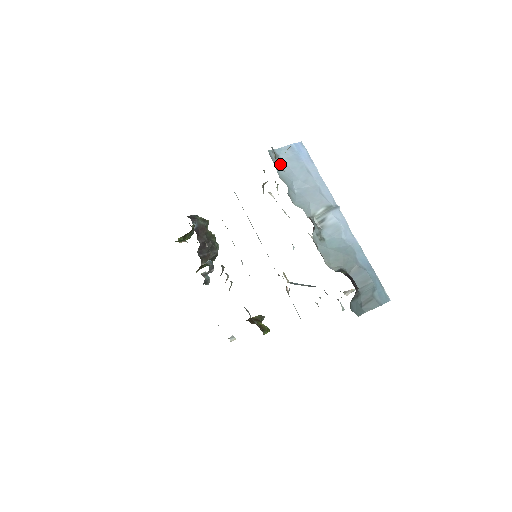
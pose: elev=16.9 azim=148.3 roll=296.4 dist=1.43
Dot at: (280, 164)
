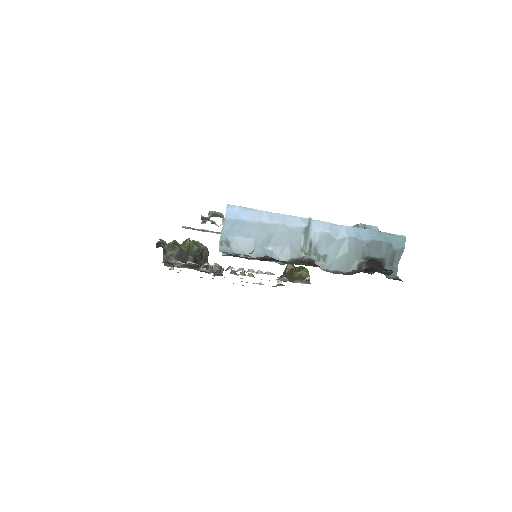
Dot at: occluded
